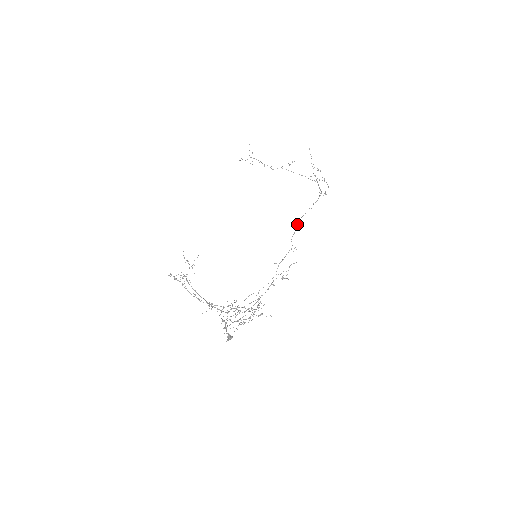
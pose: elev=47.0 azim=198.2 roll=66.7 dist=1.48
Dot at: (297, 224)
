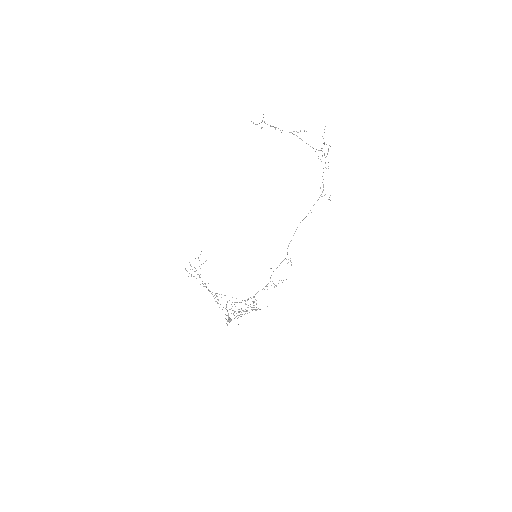
Dot at: (295, 231)
